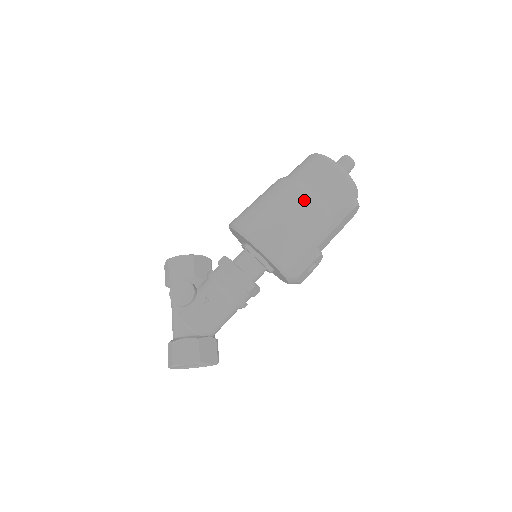
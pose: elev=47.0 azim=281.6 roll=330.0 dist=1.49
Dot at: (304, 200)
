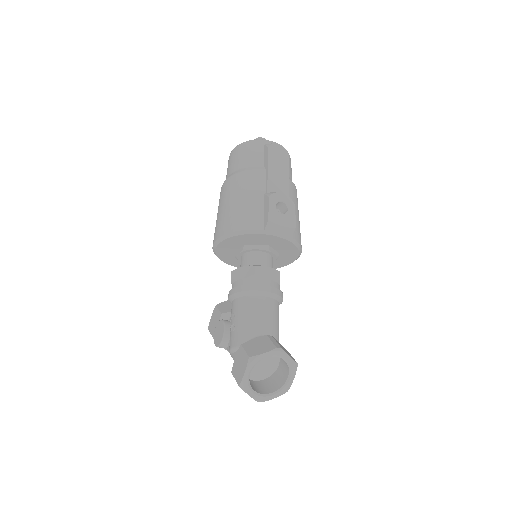
Dot at: (227, 184)
